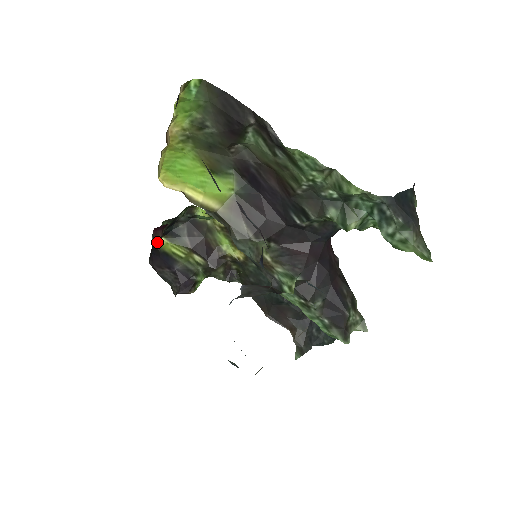
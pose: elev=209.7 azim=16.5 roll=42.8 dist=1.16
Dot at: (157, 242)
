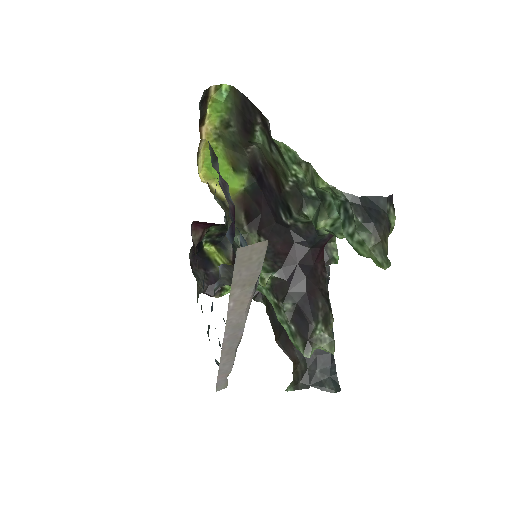
Dot at: (195, 237)
